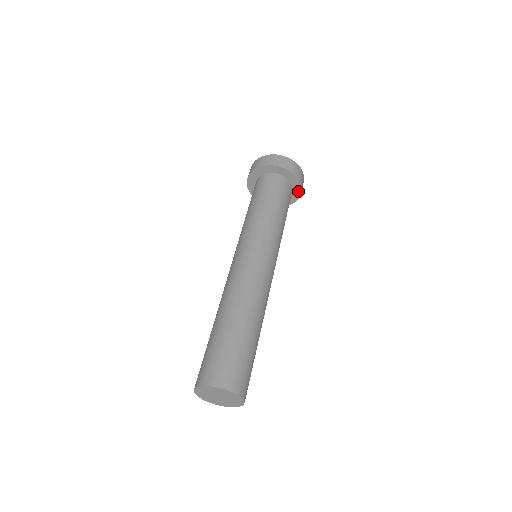
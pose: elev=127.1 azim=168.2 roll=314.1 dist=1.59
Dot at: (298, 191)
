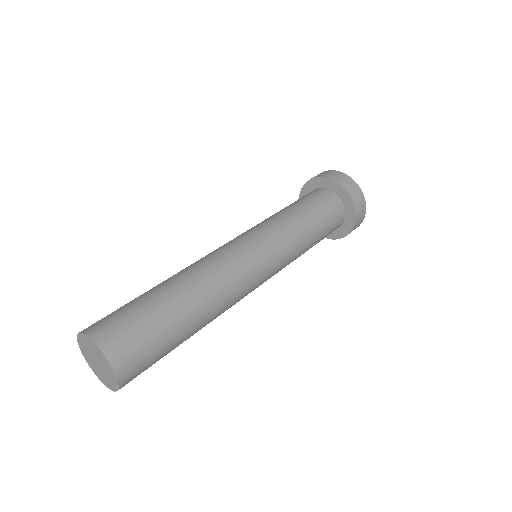
Dot at: (344, 194)
